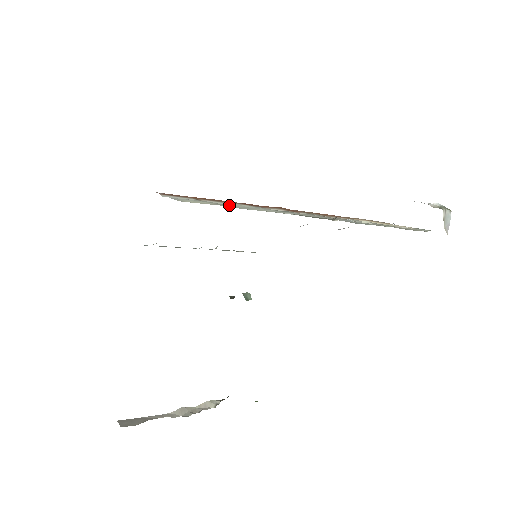
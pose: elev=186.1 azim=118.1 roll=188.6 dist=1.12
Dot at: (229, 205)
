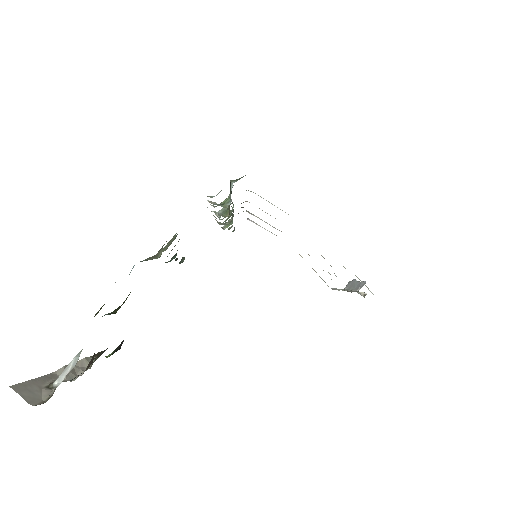
Dot at: occluded
